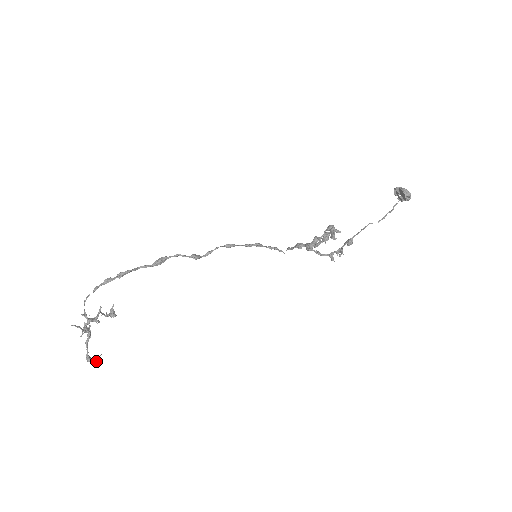
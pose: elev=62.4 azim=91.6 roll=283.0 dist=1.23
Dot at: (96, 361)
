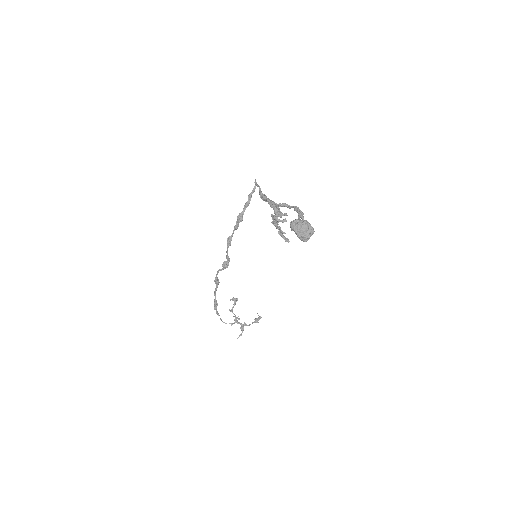
Dot at: (260, 318)
